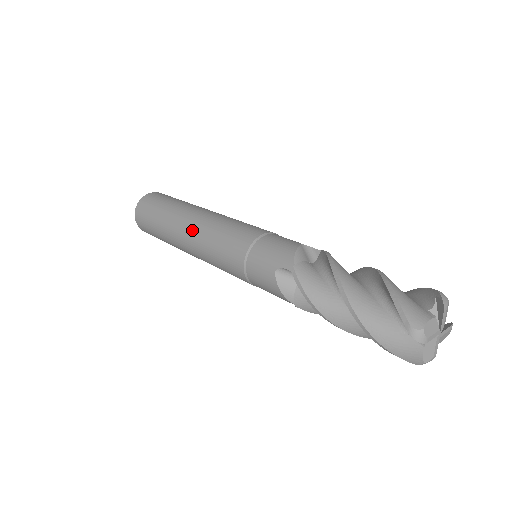
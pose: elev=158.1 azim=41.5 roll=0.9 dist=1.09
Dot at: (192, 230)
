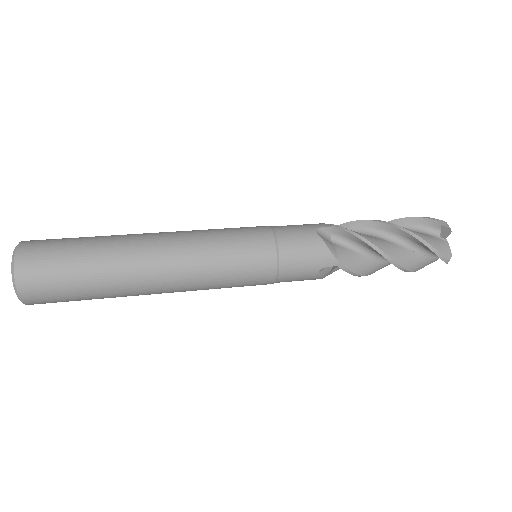
Dot at: (176, 281)
